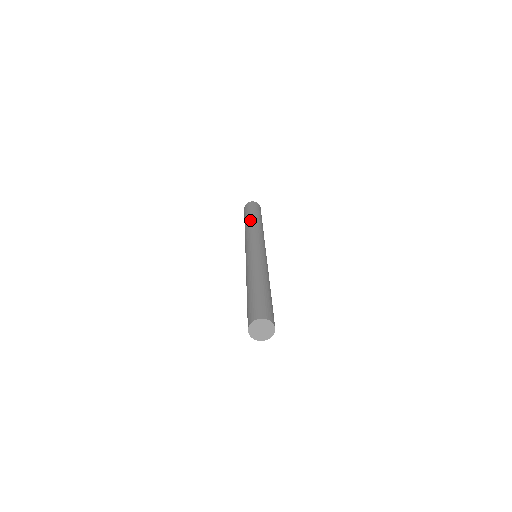
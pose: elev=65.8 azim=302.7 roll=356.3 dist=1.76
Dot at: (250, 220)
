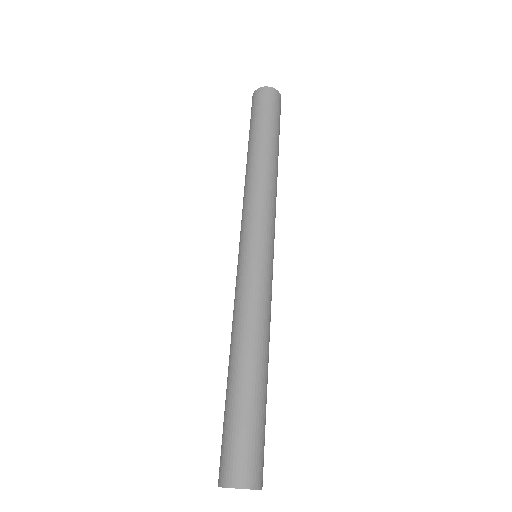
Dot at: occluded
